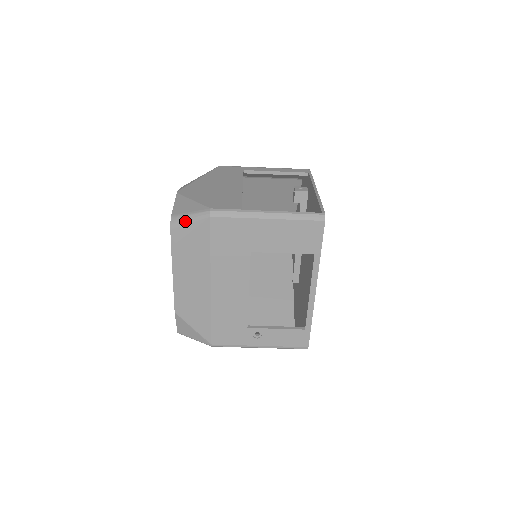
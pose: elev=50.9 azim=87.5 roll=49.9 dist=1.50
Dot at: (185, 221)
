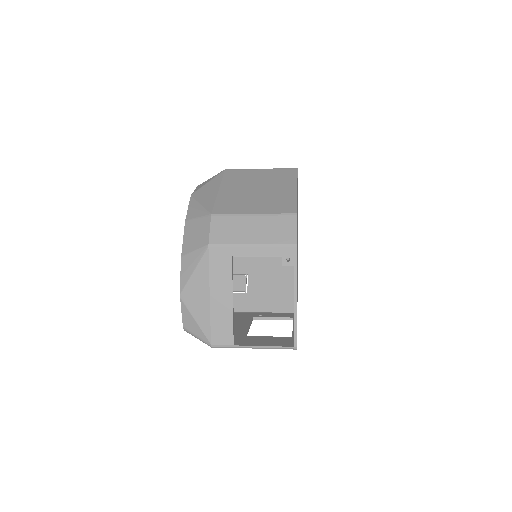
Dot at: occluded
